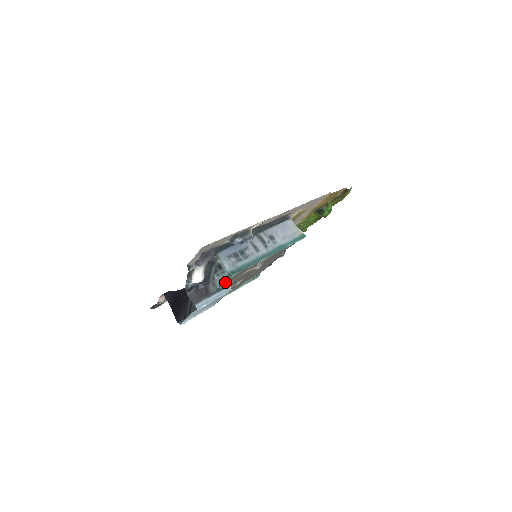
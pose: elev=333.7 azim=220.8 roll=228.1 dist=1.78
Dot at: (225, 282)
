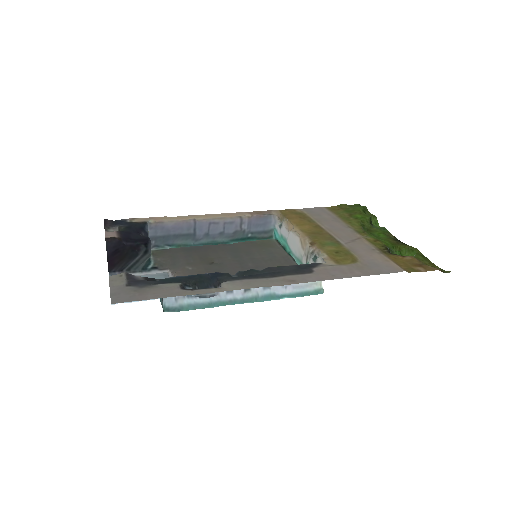
Dot at: occluded
